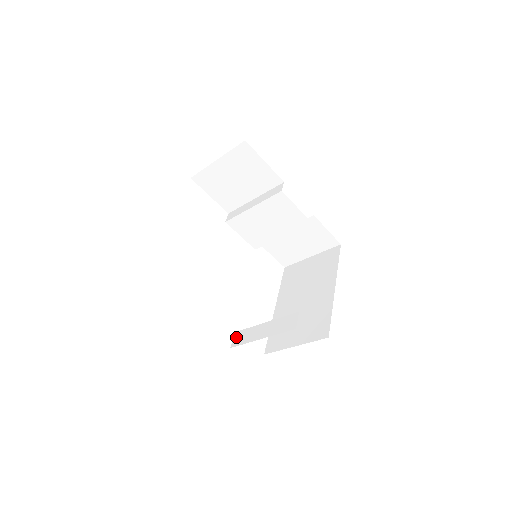
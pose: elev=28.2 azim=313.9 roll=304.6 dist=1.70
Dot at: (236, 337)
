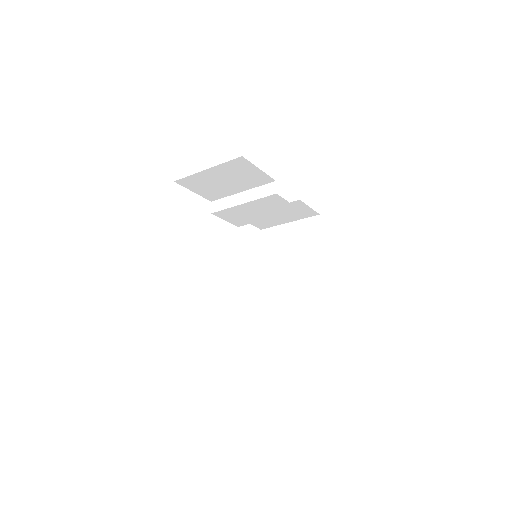
Dot at: (246, 327)
